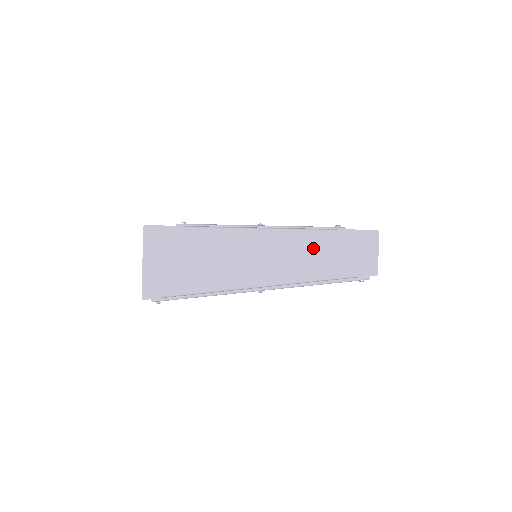
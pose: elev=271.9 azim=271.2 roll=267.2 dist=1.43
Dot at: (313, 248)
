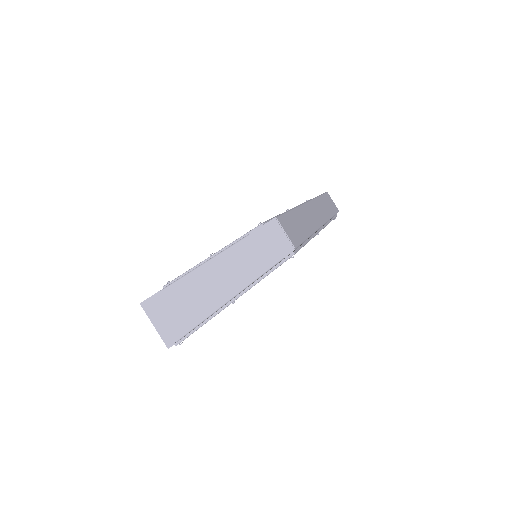
Dot at: (241, 257)
